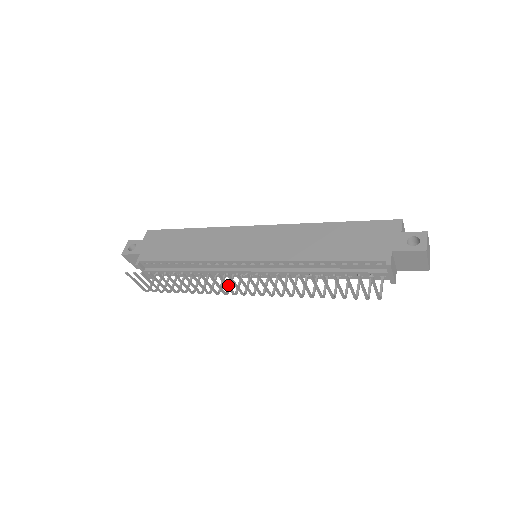
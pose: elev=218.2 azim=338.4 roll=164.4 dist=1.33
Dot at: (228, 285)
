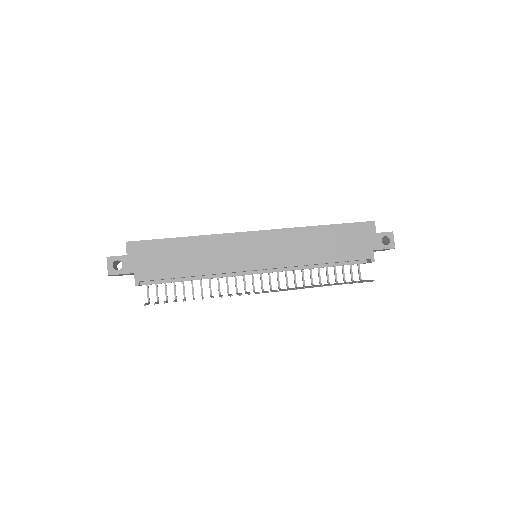
Dot at: occluded
